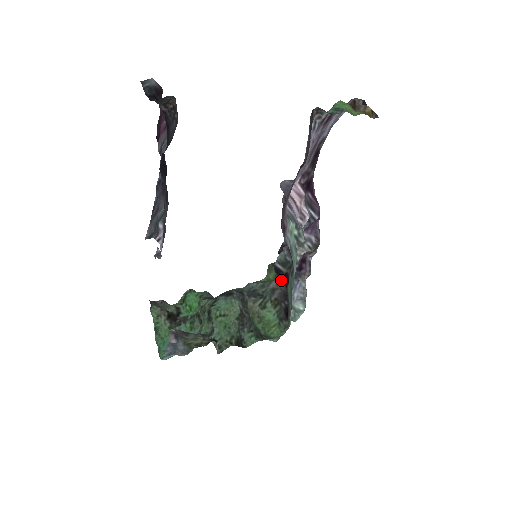
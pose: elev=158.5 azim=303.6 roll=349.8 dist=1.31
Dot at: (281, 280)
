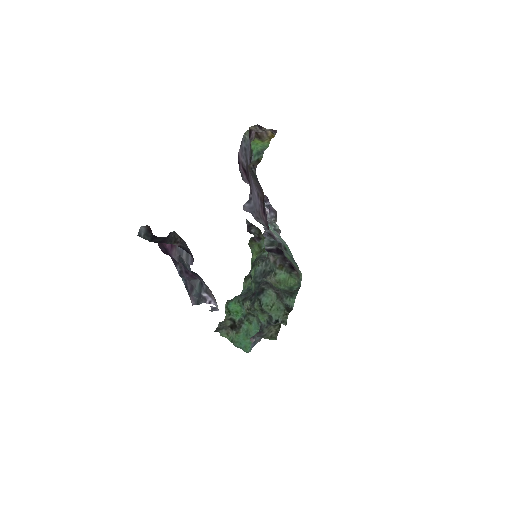
Dot at: (275, 253)
